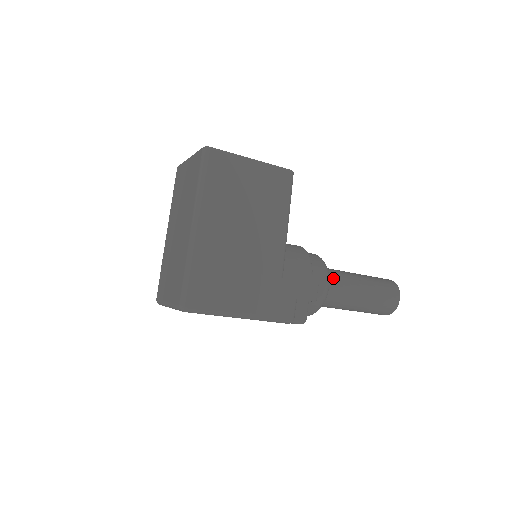
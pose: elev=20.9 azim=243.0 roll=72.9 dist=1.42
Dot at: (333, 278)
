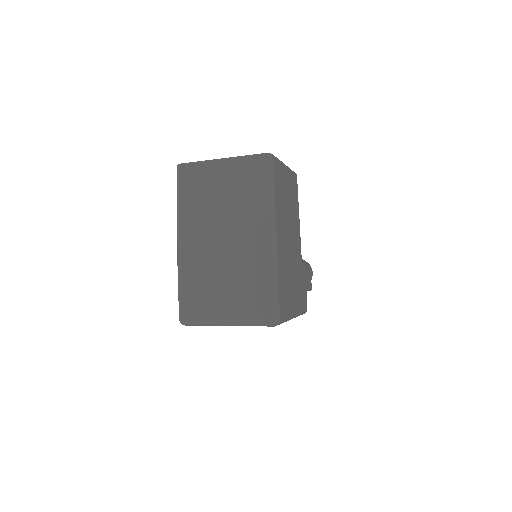
Dot at: occluded
